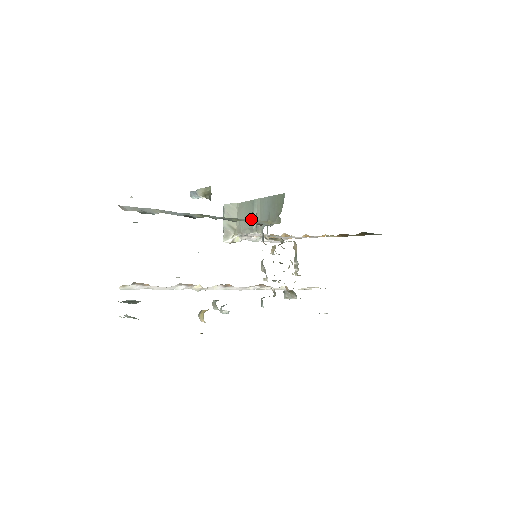
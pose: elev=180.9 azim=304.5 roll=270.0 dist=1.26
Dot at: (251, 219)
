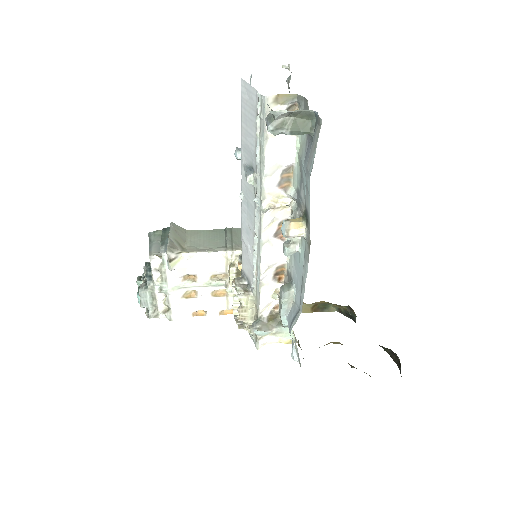
Dot at: (218, 241)
